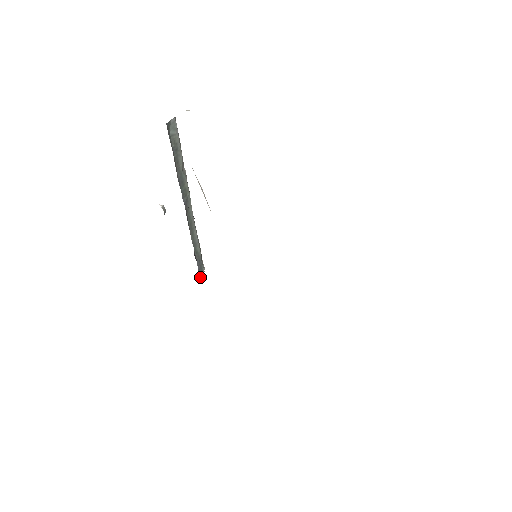
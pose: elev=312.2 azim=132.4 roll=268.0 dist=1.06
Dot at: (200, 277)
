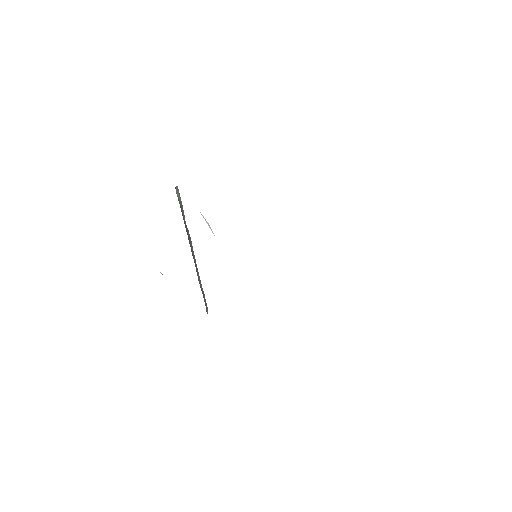
Dot at: (207, 313)
